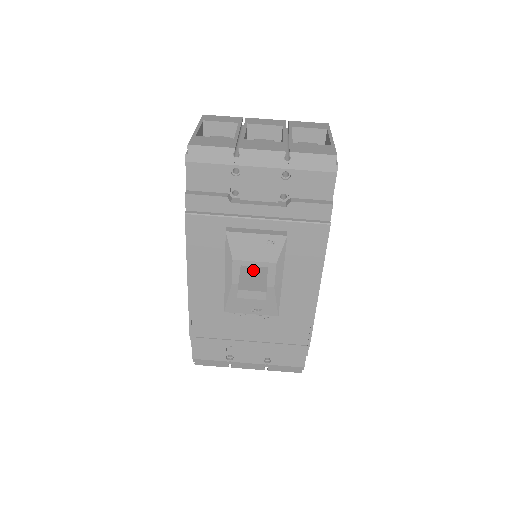
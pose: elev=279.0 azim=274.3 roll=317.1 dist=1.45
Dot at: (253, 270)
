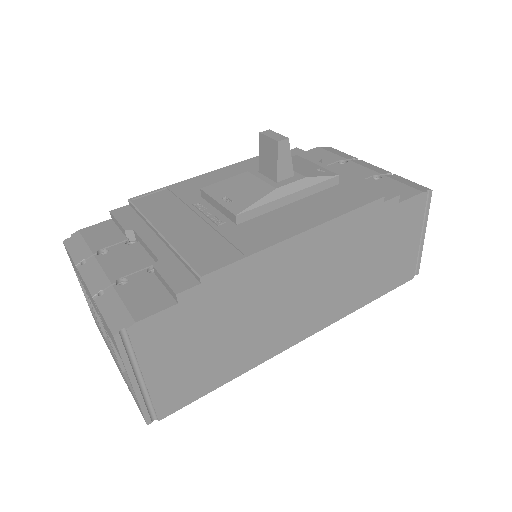
Dot at: occluded
